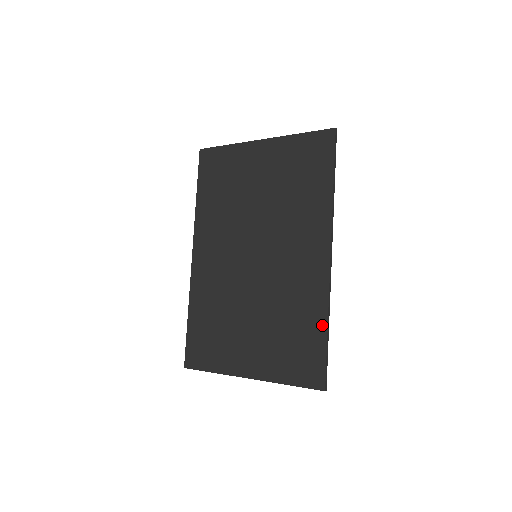
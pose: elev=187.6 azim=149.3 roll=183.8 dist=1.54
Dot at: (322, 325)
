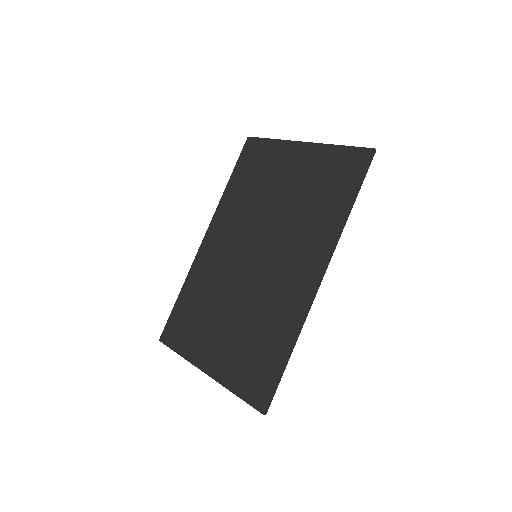
Dot at: (286, 347)
